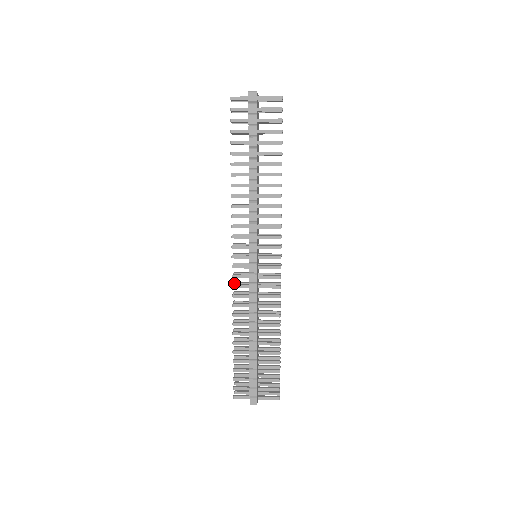
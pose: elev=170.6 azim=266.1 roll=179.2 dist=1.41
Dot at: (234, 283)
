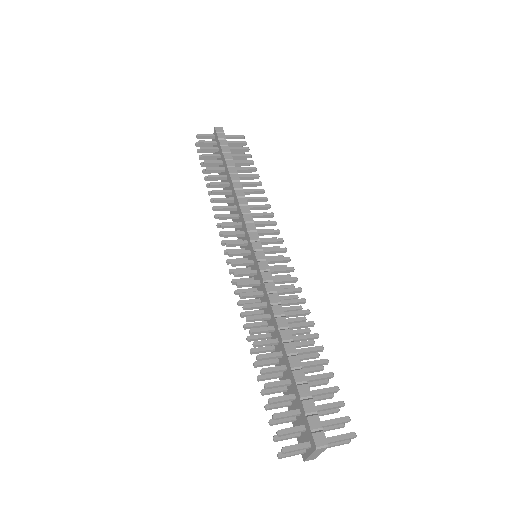
Dot at: (236, 290)
